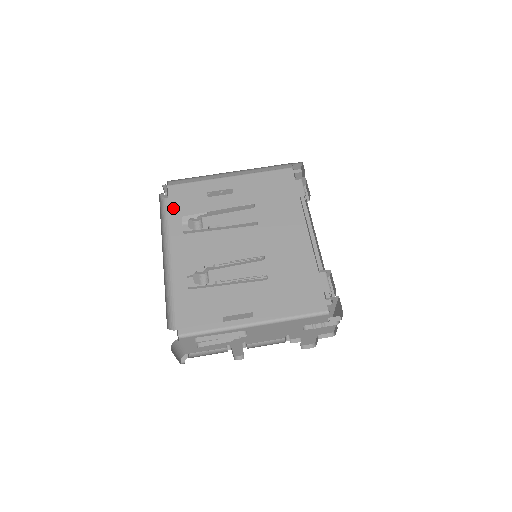
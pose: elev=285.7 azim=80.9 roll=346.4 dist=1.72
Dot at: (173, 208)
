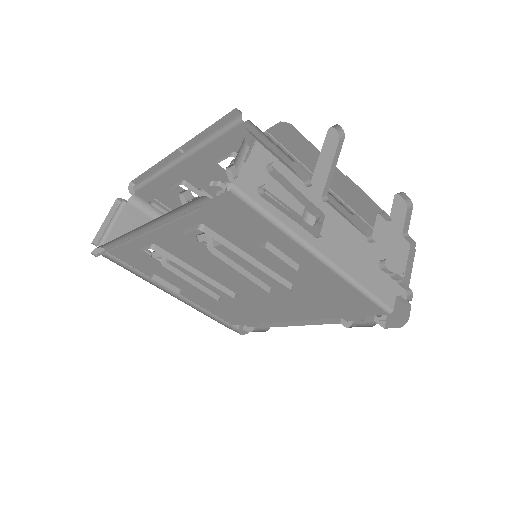
Dot at: (202, 211)
